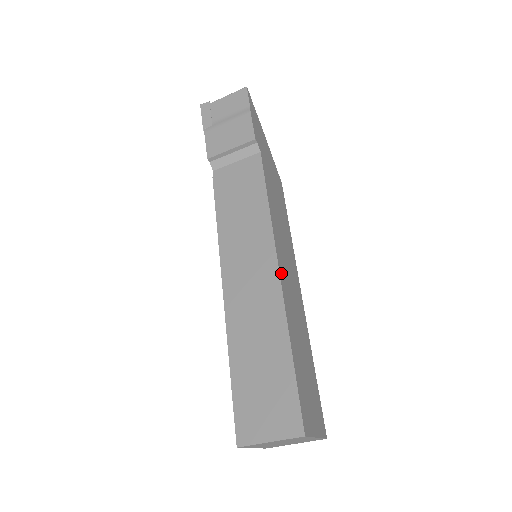
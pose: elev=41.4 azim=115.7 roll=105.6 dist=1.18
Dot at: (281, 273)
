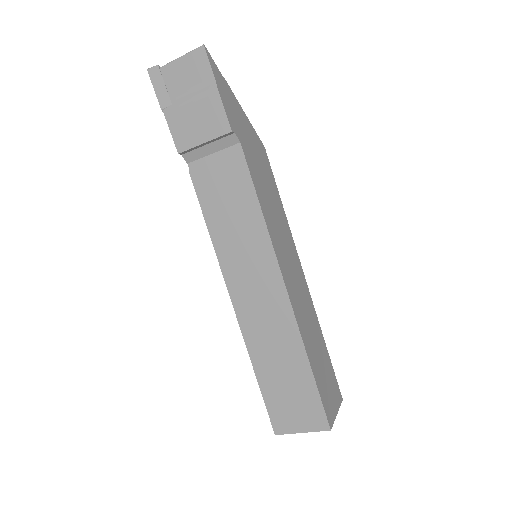
Dot at: (288, 289)
